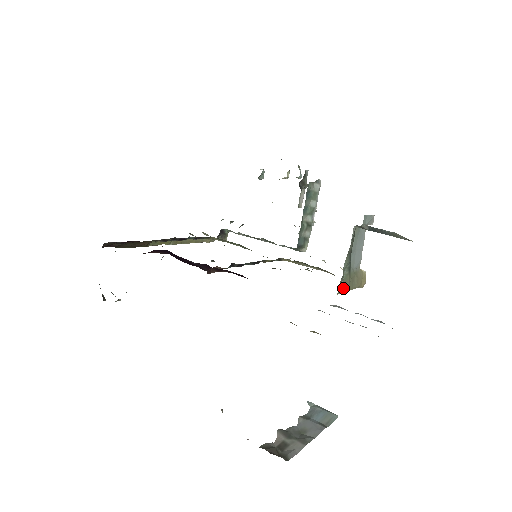
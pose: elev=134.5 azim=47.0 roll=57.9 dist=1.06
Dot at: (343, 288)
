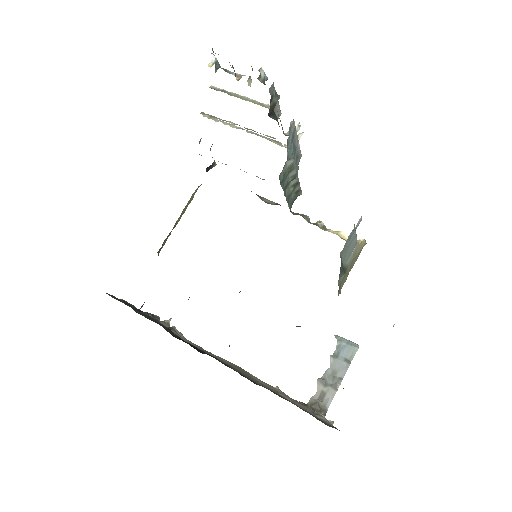
Dot at: occluded
